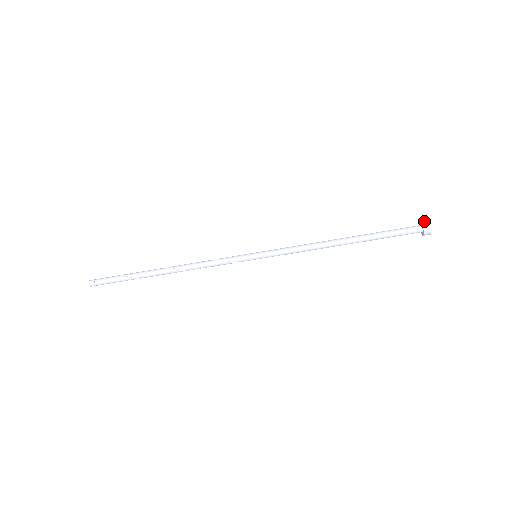
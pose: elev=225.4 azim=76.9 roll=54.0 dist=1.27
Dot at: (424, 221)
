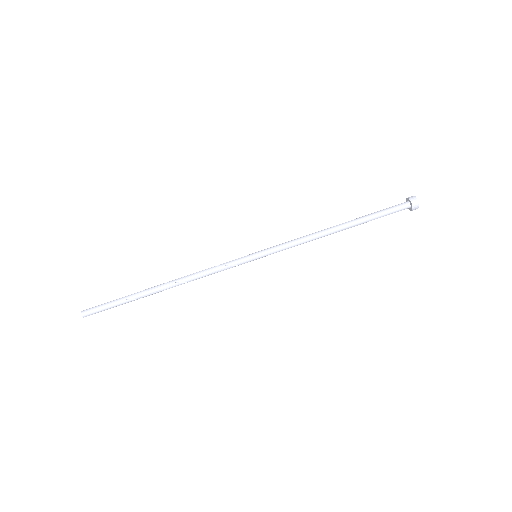
Dot at: (410, 197)
